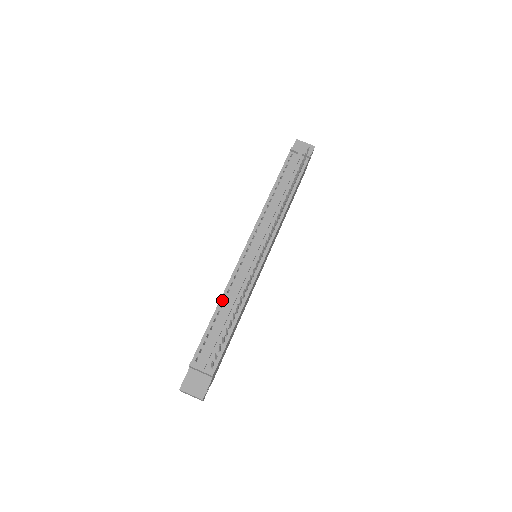
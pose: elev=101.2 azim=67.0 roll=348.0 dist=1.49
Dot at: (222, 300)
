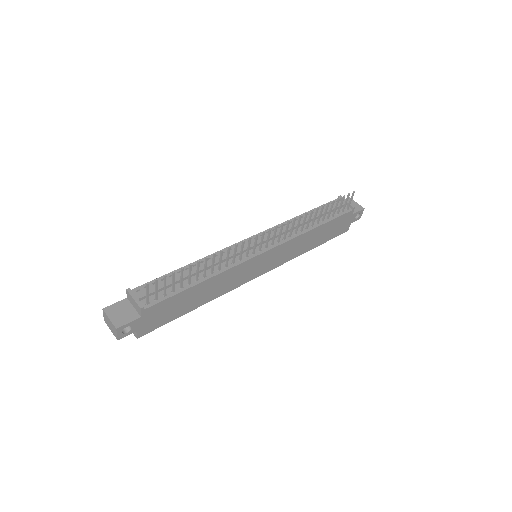
Dot at: occluded
